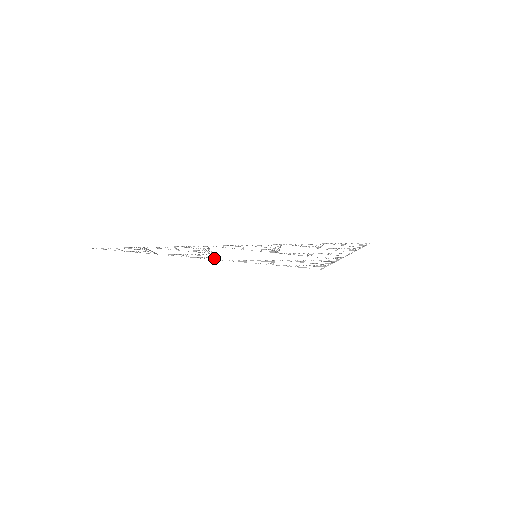
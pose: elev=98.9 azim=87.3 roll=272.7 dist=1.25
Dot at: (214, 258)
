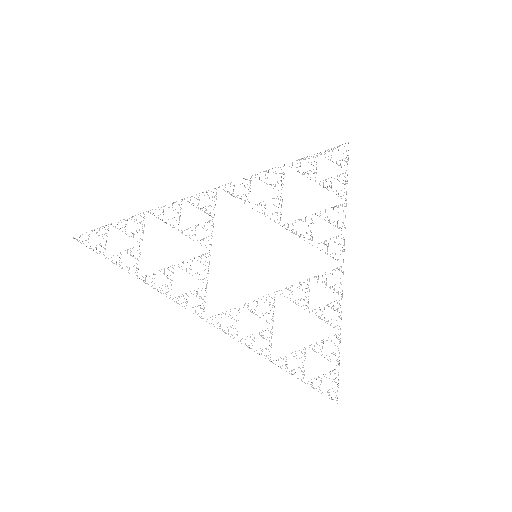
Dot at: occluded
